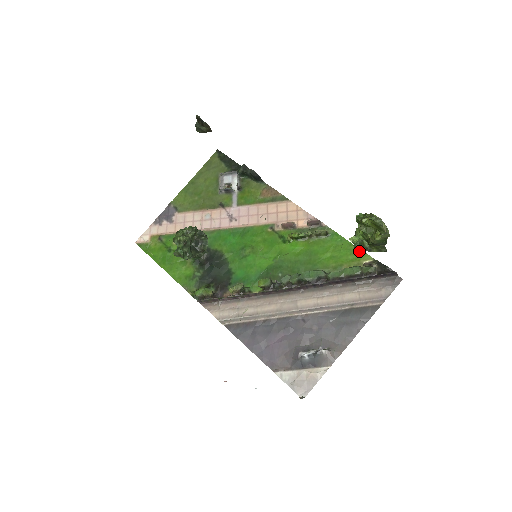
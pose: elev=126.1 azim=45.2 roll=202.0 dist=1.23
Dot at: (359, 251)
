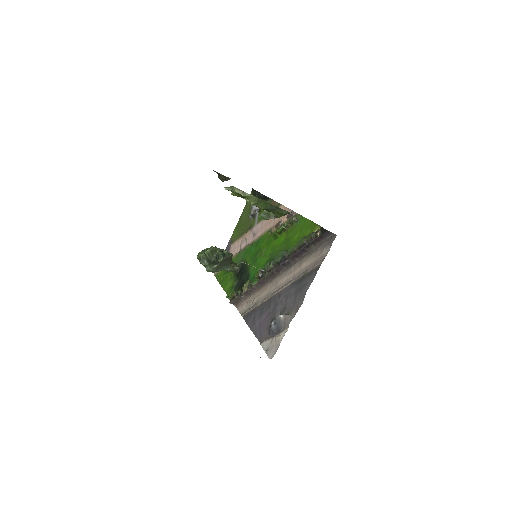
Dot at: (313, 224)
